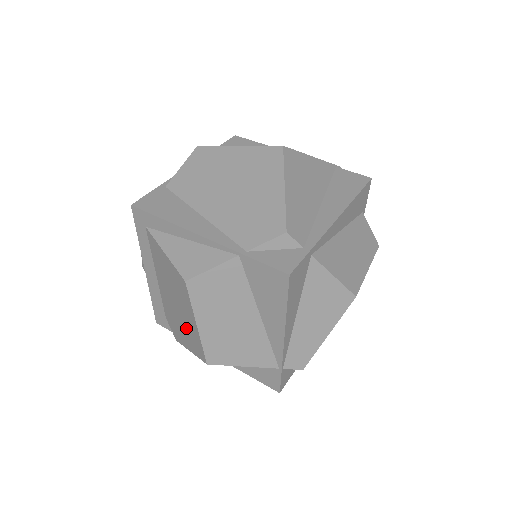
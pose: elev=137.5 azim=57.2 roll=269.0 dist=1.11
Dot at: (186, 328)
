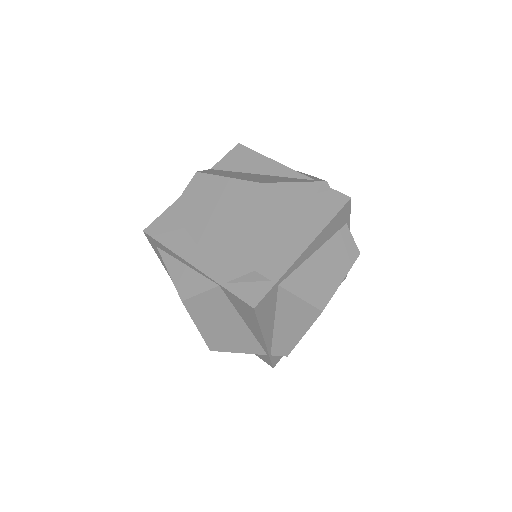
Dot at: occluded
